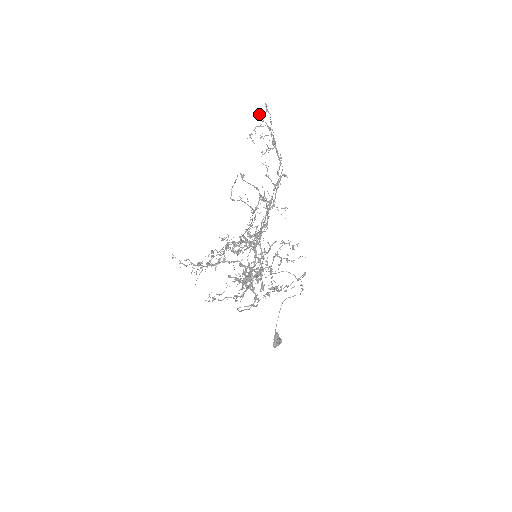
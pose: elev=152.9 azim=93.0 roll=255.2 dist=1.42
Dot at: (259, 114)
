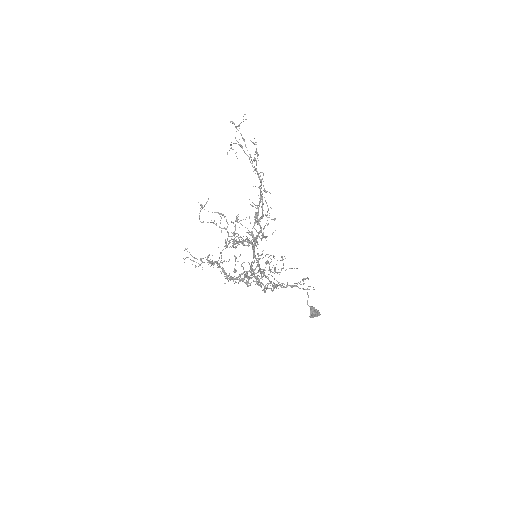
Dot at: (239, 124)
